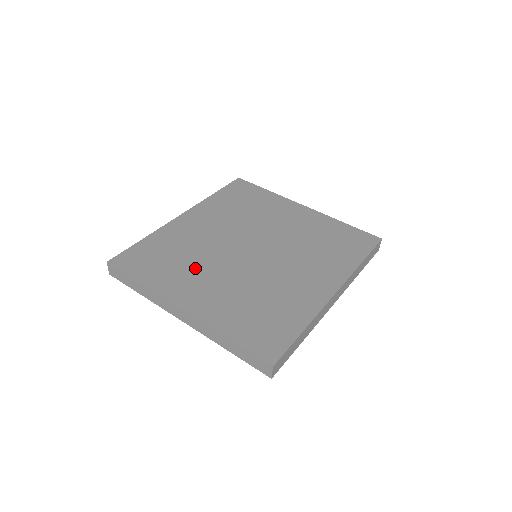
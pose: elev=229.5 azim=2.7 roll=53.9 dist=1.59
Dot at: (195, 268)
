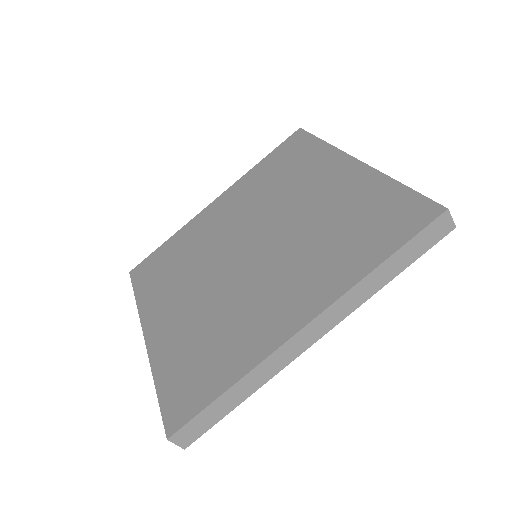
Dot at: (183, 279)
